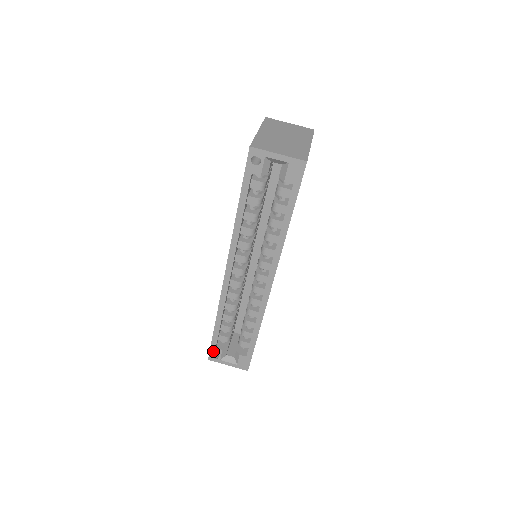
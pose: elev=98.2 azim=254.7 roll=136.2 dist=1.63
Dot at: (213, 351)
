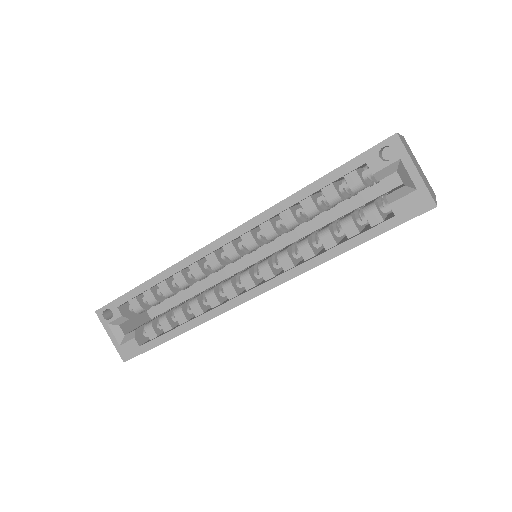
Dot at: (111, 308)
